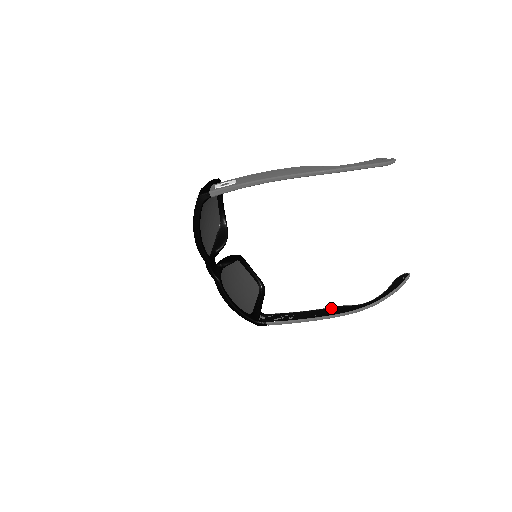
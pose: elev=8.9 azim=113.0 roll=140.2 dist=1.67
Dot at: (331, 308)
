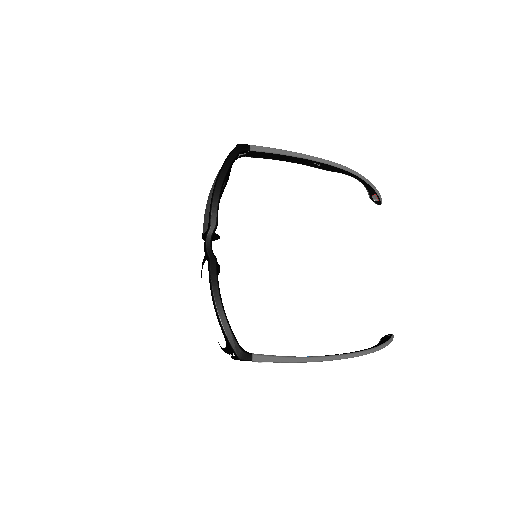
Dot at: (326, 355)
